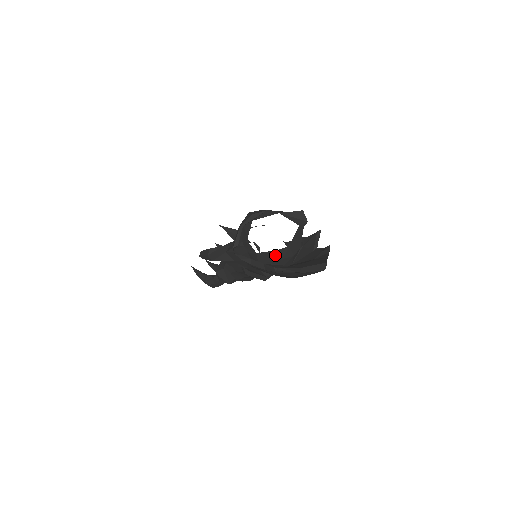
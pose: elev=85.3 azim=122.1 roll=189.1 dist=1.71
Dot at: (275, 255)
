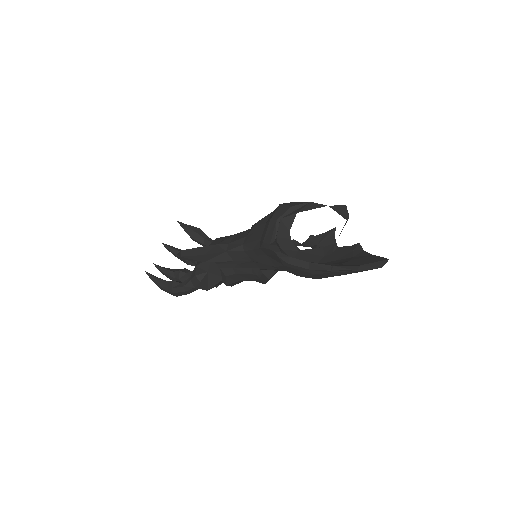
Dot at: (317, 253)
